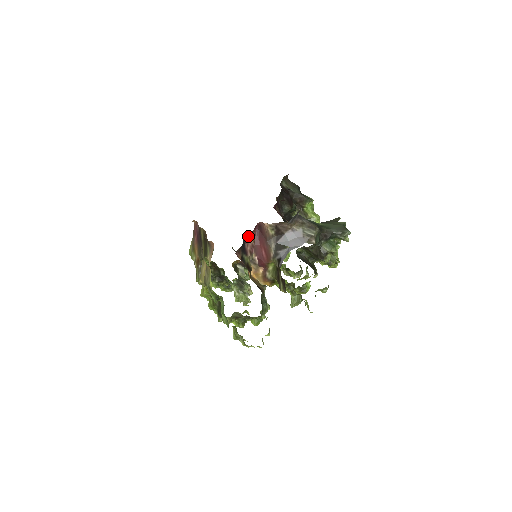
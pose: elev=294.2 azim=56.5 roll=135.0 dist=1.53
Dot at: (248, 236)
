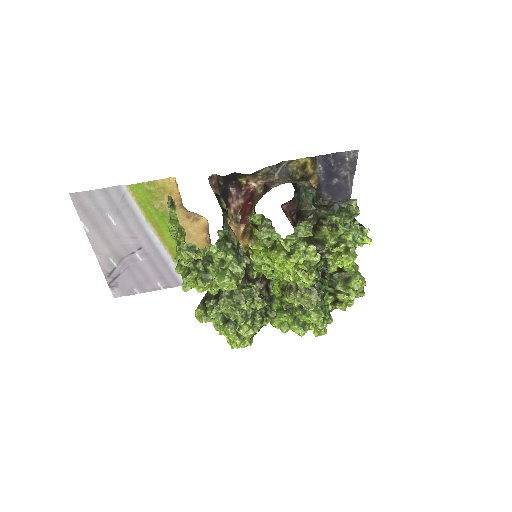
Dot at: (235, 195)
